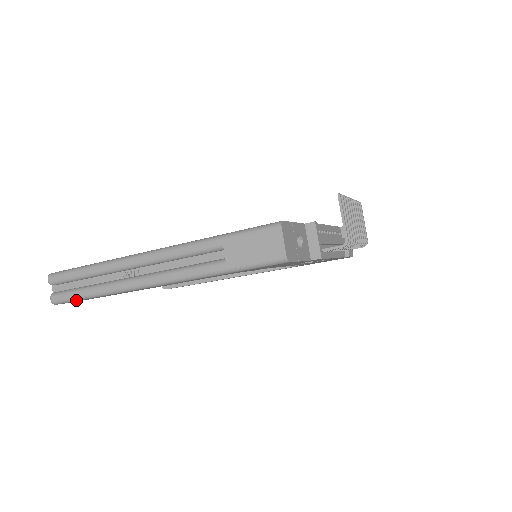
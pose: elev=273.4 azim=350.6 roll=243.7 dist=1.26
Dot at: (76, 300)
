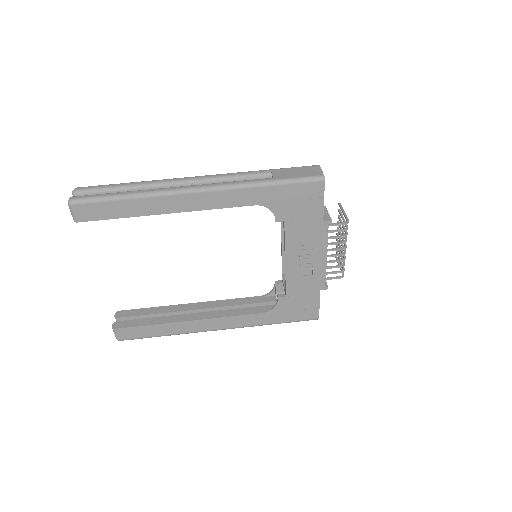
Dot at: (102, 200)
